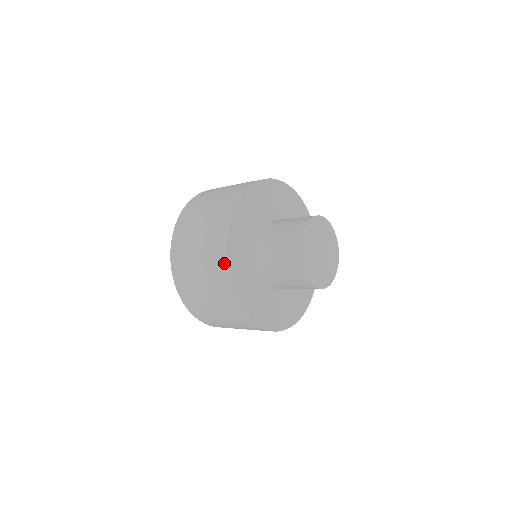
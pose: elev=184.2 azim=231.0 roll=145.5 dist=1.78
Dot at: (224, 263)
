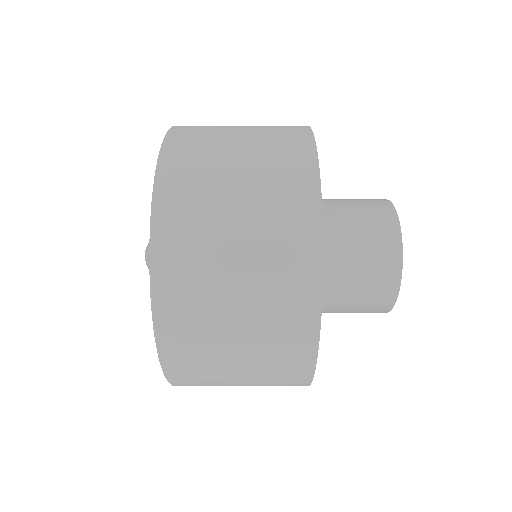
Dot at: occluded
